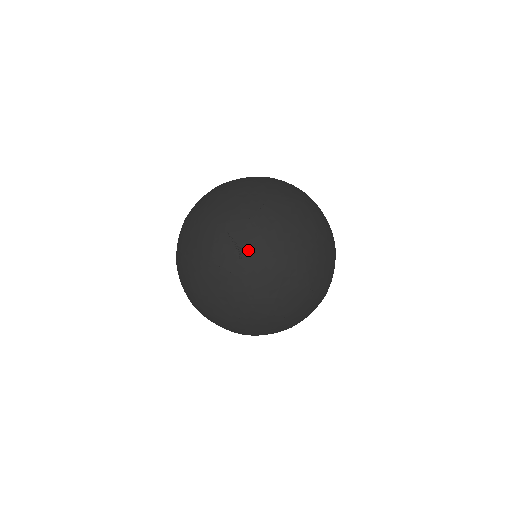
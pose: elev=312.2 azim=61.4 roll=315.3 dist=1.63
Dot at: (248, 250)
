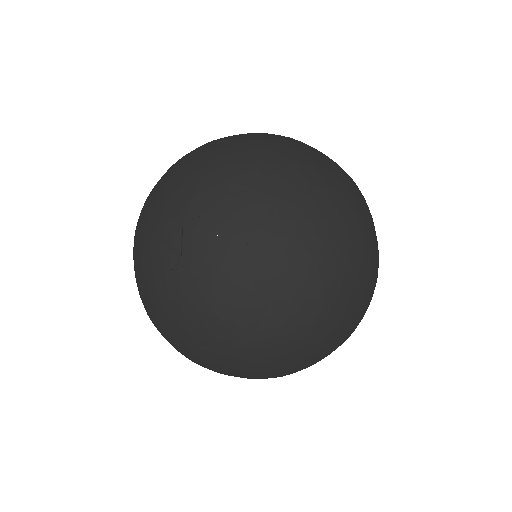
Dot at: (186, 276)
